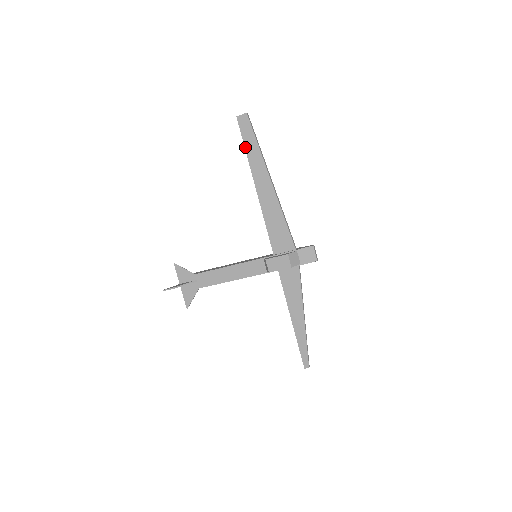
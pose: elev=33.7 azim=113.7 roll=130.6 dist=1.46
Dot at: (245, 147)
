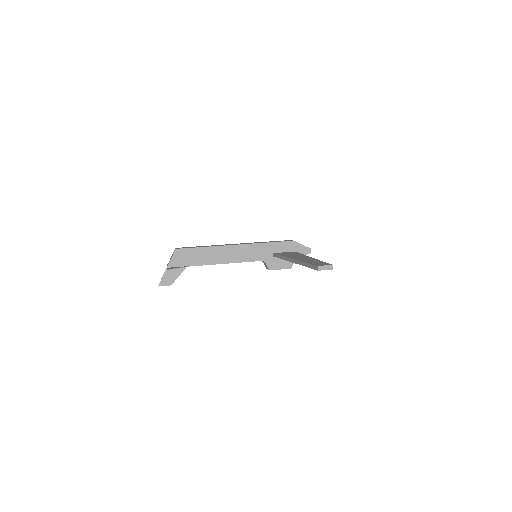
Dot at: occluded
